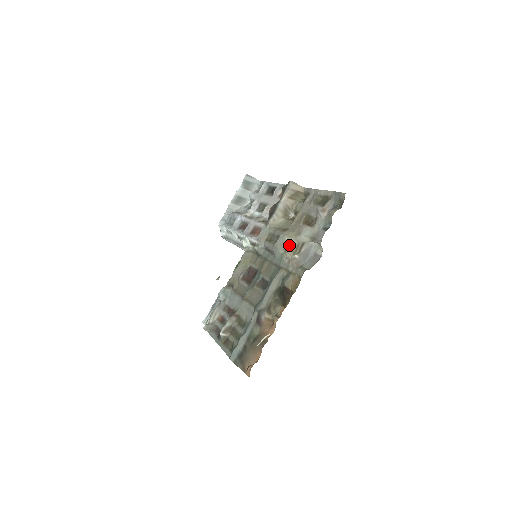
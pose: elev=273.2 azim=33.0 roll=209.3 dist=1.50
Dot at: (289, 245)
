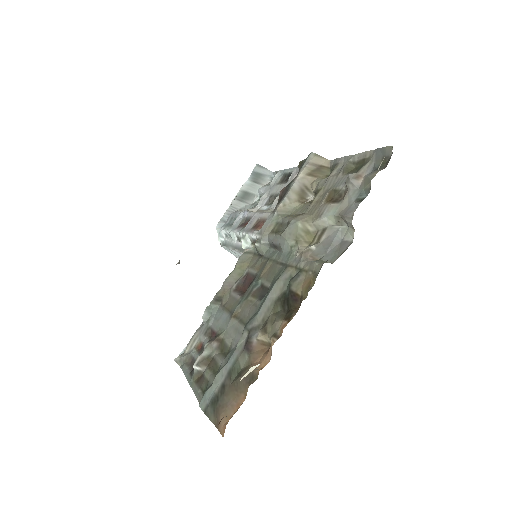
Dot at: (303, 233)
